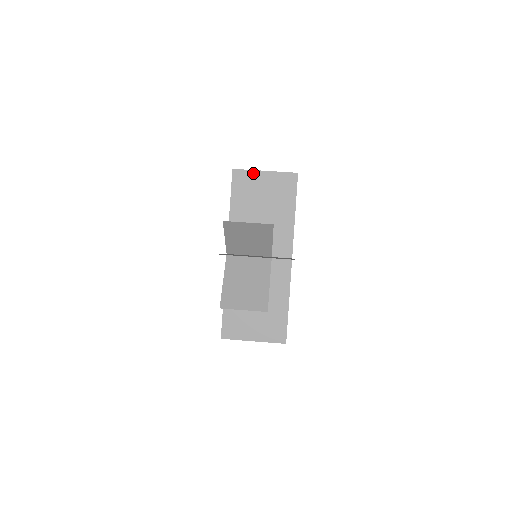
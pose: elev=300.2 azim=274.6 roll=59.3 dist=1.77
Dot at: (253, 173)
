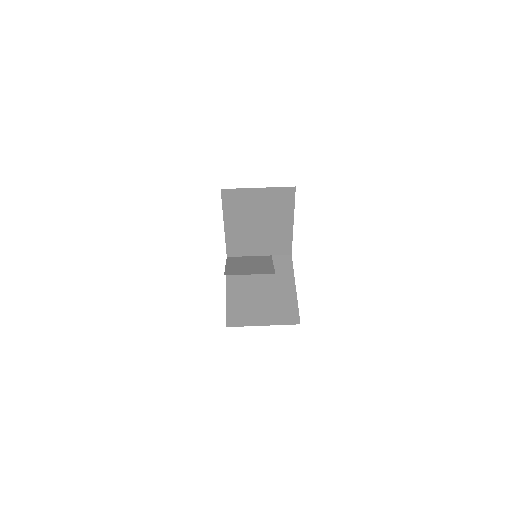
Dot at: occluded
